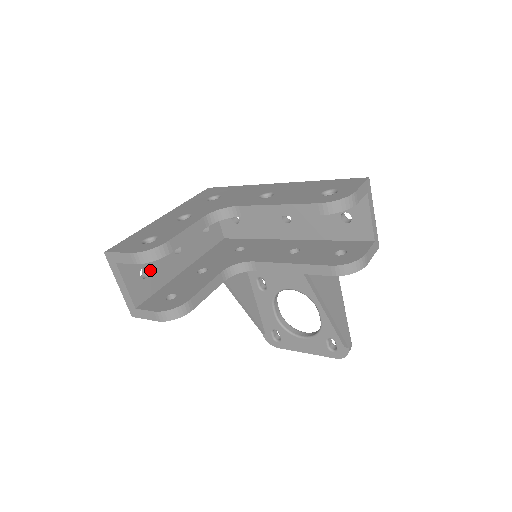
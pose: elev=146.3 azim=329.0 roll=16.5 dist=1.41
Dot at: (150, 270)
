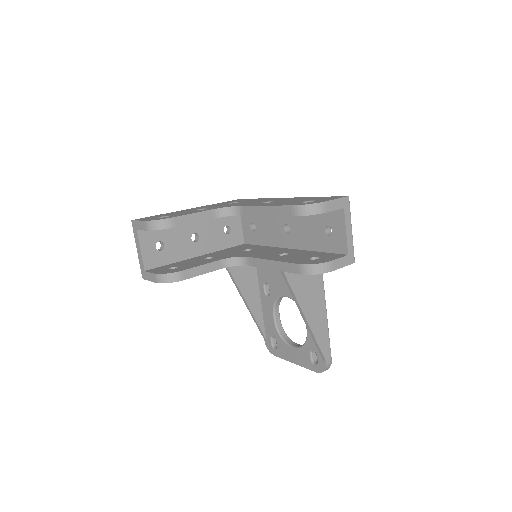
Dot at: (165, 245)
